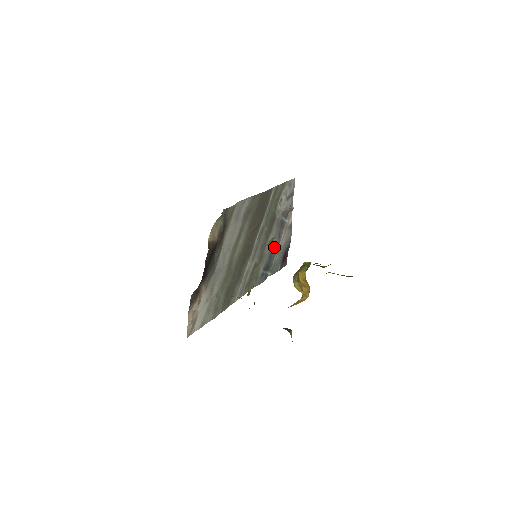
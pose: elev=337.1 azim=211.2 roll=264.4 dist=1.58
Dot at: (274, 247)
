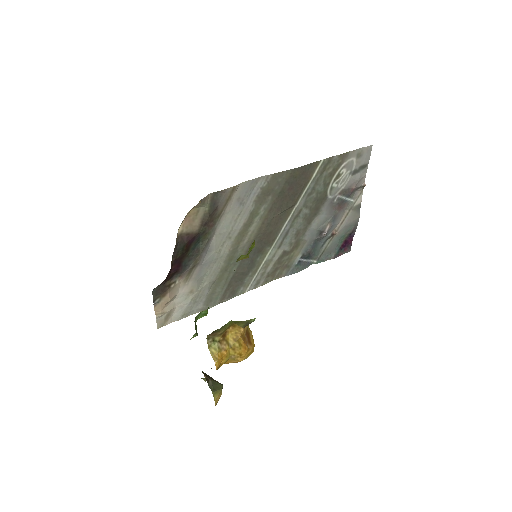
Dot at: (322, 233)
